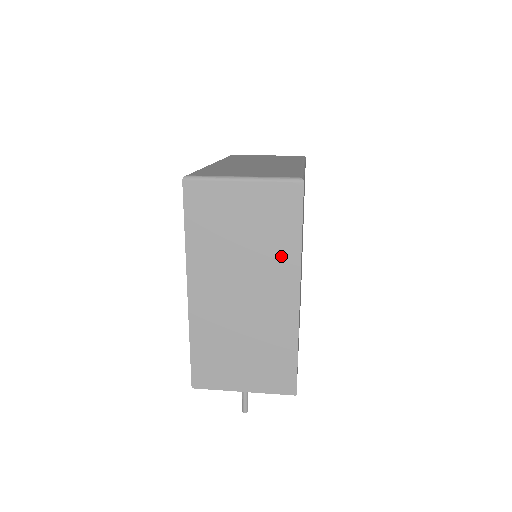
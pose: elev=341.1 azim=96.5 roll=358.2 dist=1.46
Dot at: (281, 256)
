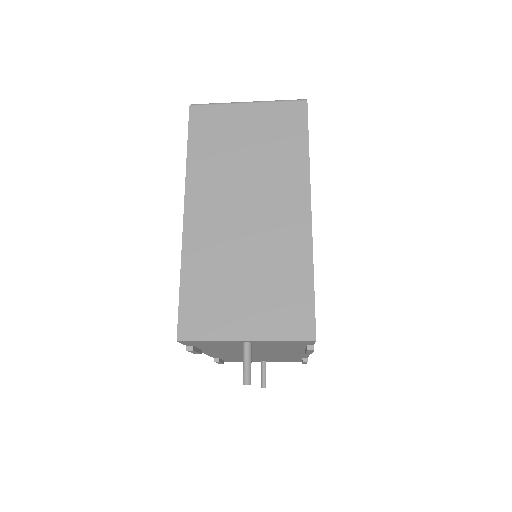
Dot at: (288, 169)
